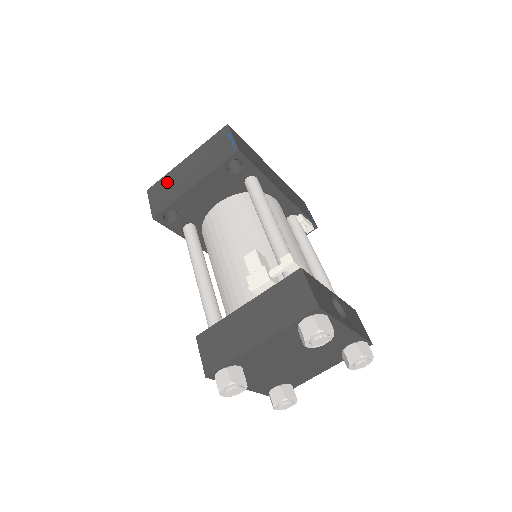
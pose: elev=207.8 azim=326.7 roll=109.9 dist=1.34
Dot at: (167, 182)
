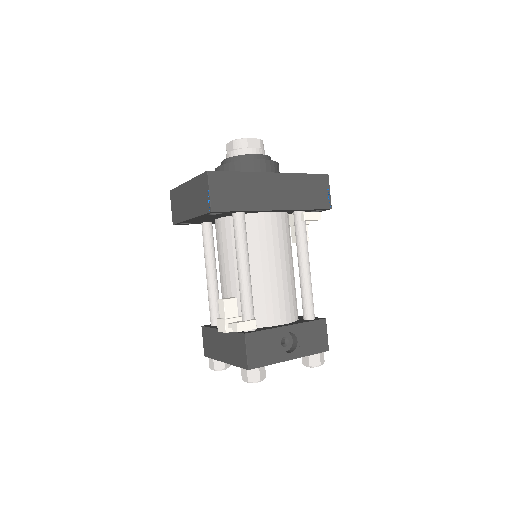
Dot at: (178, 196)
